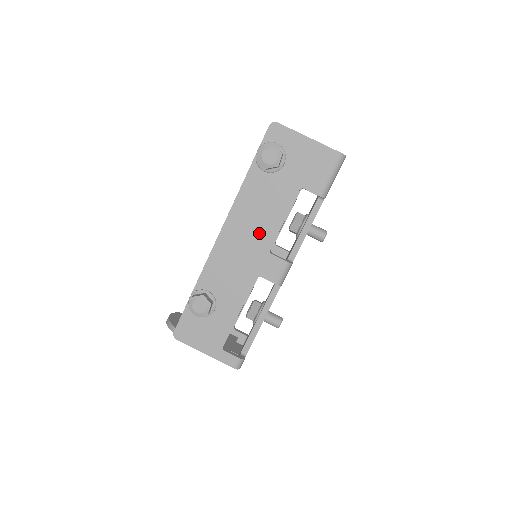
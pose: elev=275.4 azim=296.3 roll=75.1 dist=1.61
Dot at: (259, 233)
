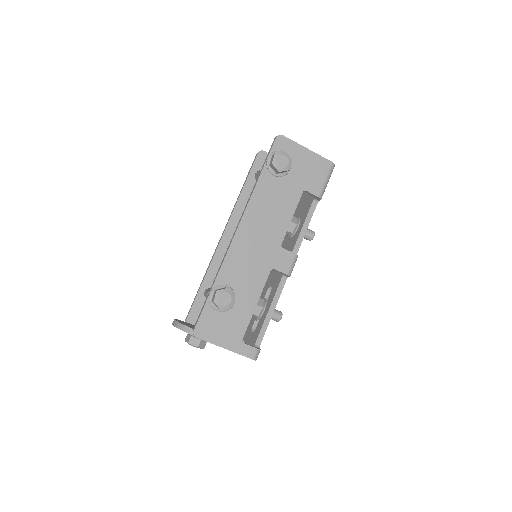
Dot at: (271, 229)
